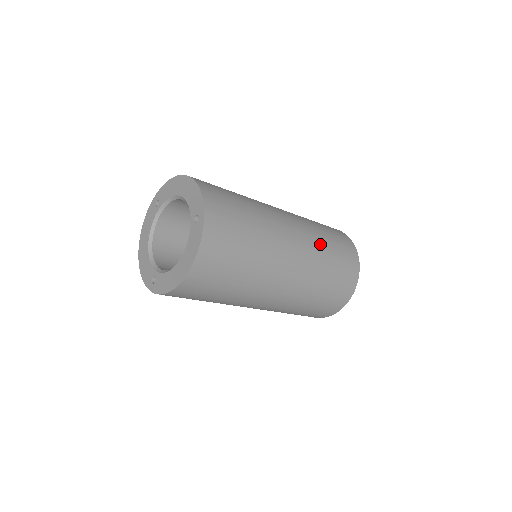
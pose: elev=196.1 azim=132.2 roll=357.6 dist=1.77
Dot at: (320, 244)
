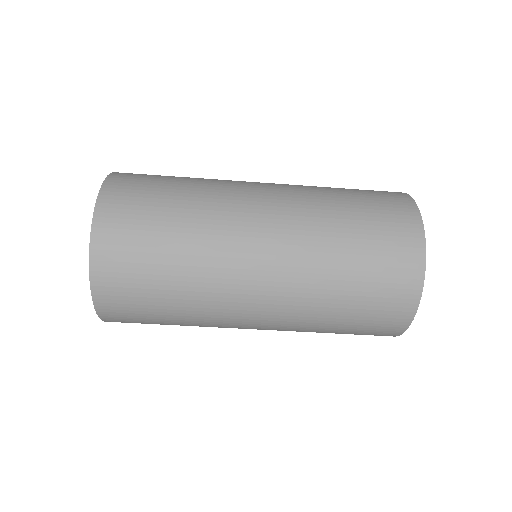
Dot at: (322, 200)
